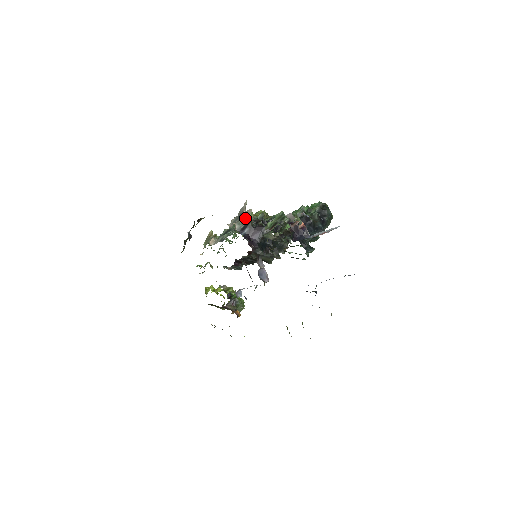
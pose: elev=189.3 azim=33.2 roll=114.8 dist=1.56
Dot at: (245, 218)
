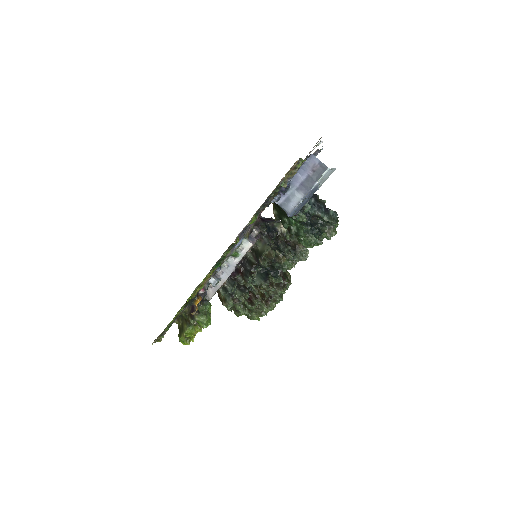
Dot at: occluded
